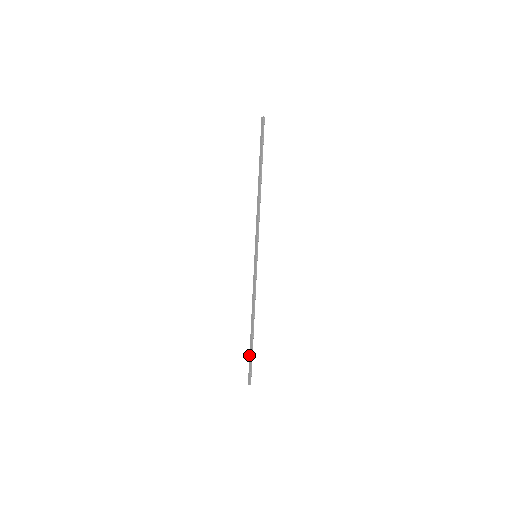
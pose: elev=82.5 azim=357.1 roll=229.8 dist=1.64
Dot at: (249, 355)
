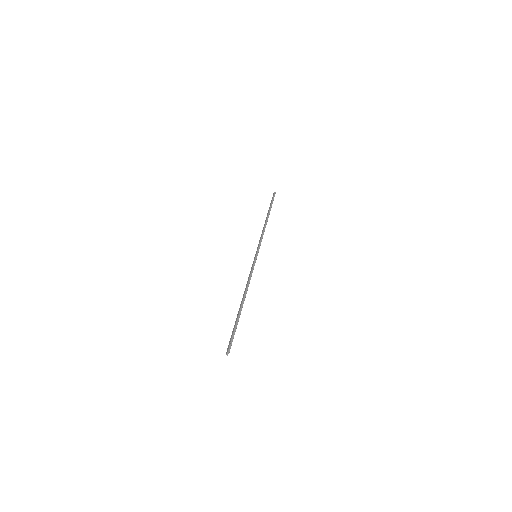
Dot at: occluded
